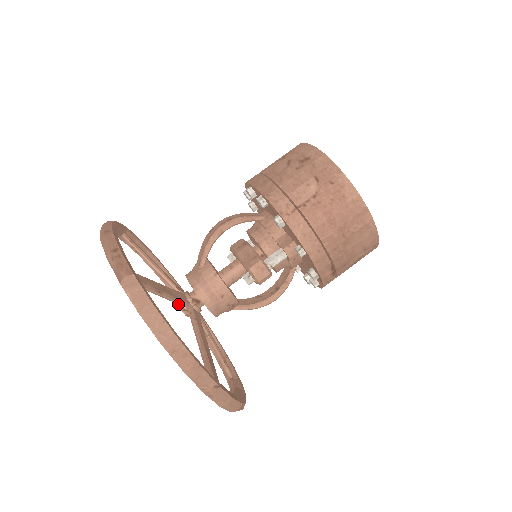
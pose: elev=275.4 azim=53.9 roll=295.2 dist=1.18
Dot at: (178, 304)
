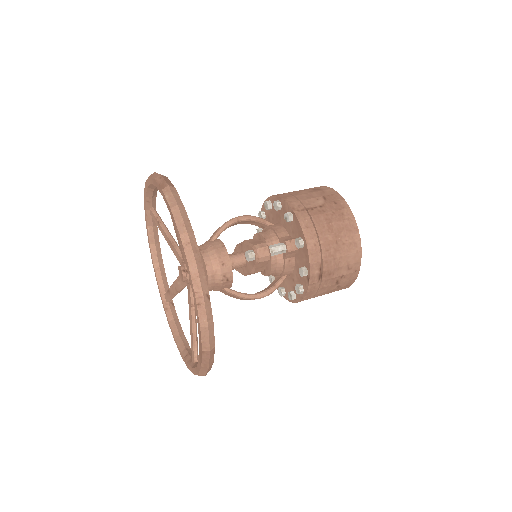
Dot at: (180, 266)
